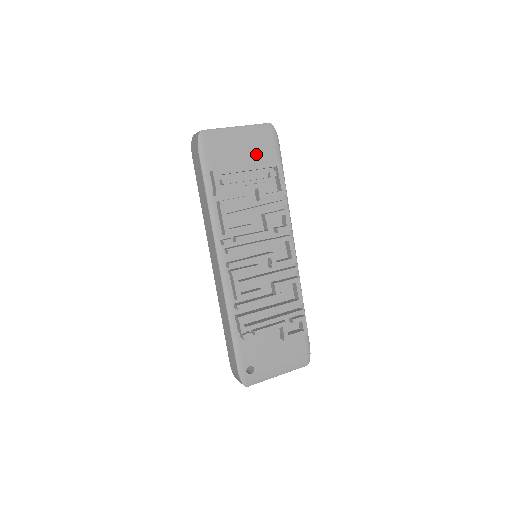
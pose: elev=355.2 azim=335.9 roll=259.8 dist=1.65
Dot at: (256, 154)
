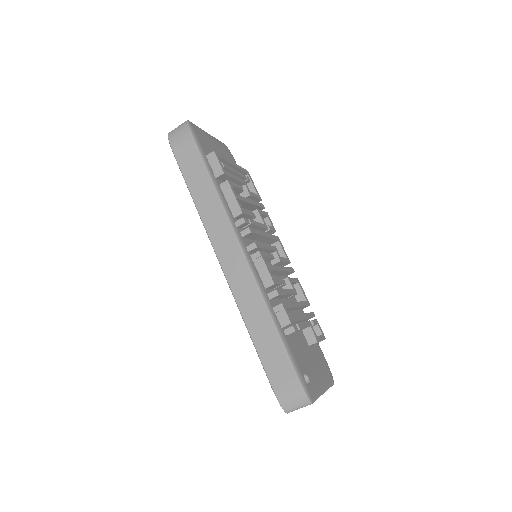
Dot at: occluded
